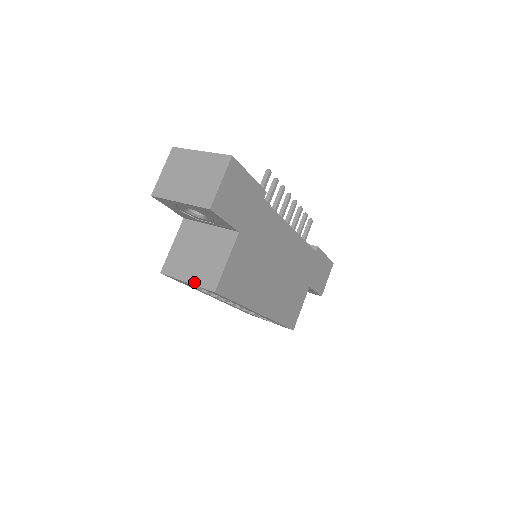
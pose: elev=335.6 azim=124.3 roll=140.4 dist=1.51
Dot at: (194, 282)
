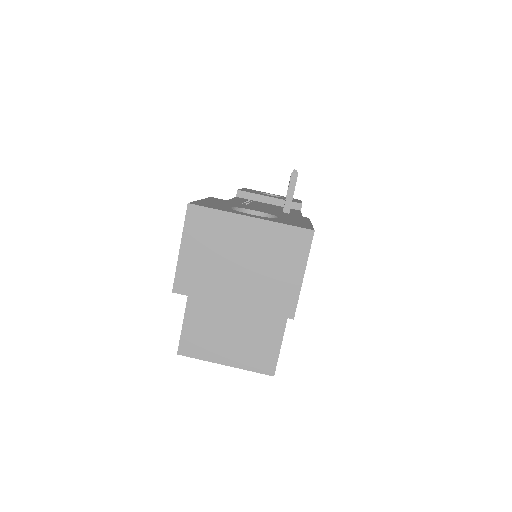
Dot at: (238, 365)
